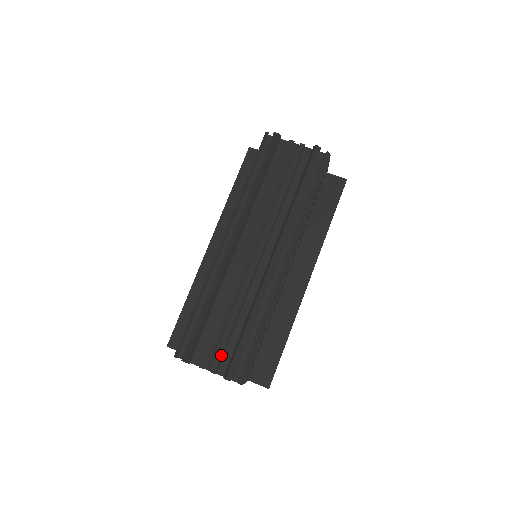
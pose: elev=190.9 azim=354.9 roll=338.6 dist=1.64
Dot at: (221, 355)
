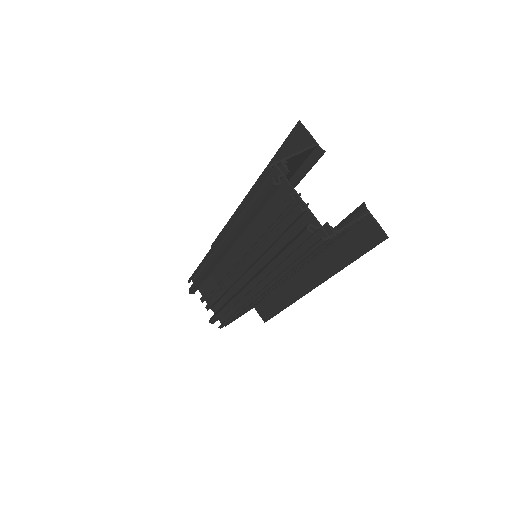
Dot at: (211, 305)
